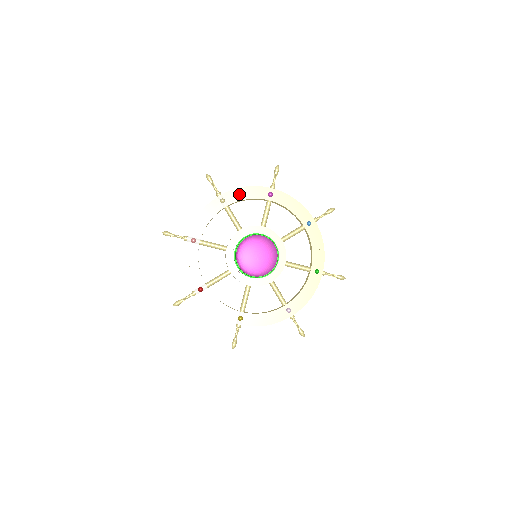
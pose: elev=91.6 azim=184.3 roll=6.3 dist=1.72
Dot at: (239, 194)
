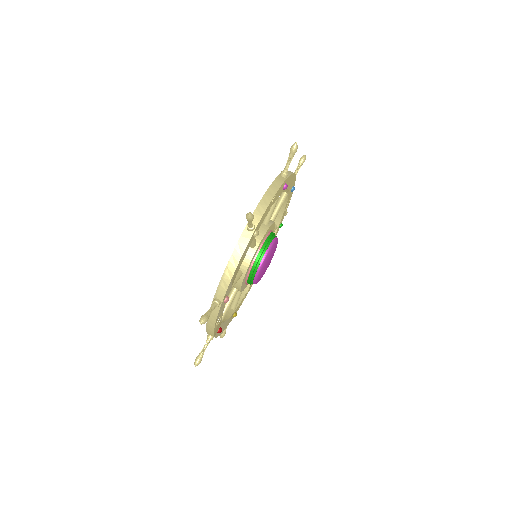
Dot at: (267, 211)
